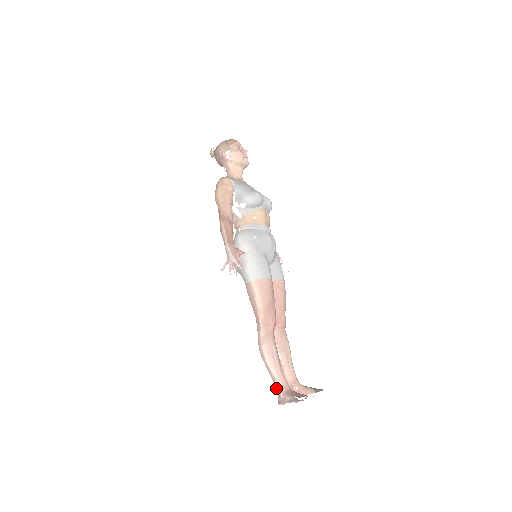
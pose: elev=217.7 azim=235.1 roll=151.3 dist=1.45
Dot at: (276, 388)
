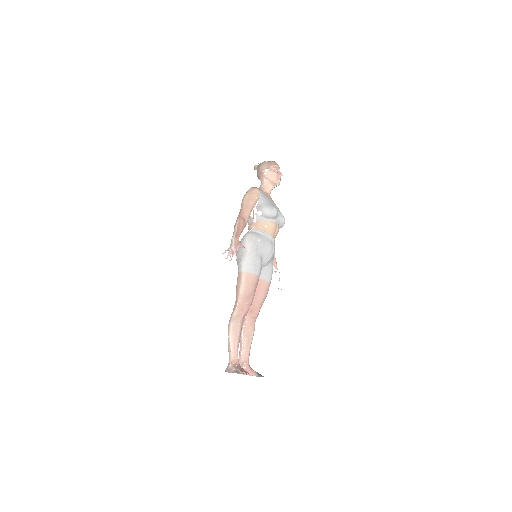
Dot at: (229, 359)
